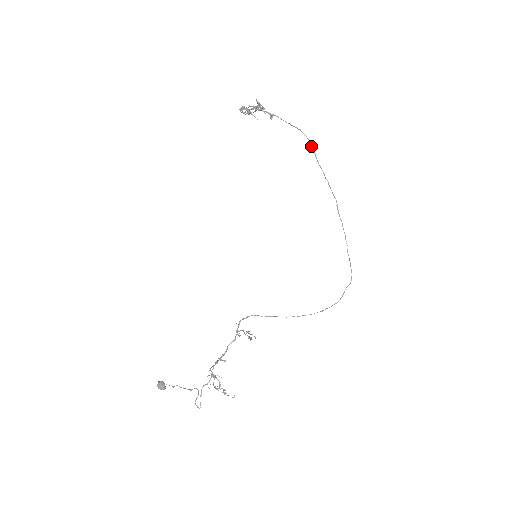
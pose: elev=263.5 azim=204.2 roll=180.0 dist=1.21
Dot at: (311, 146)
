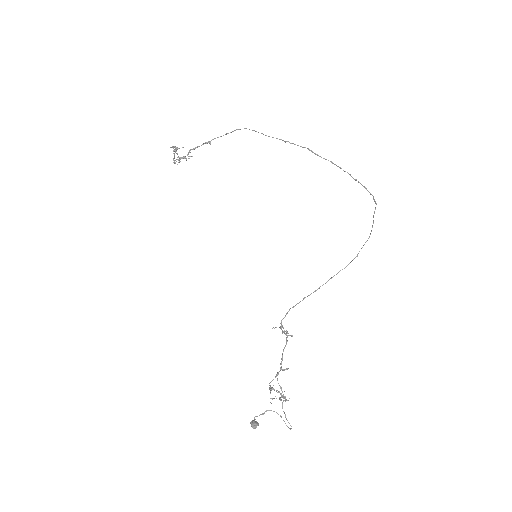
Dot at: occluded
